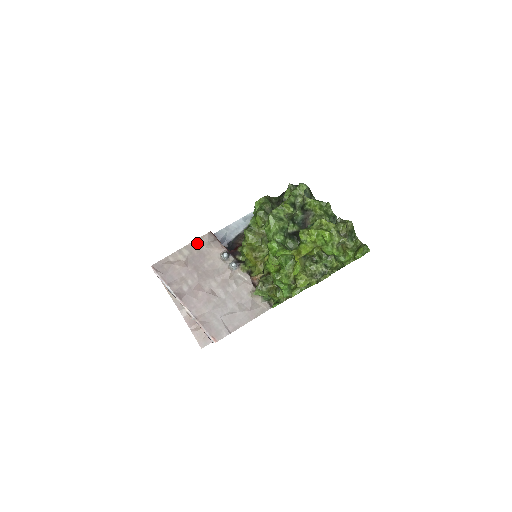
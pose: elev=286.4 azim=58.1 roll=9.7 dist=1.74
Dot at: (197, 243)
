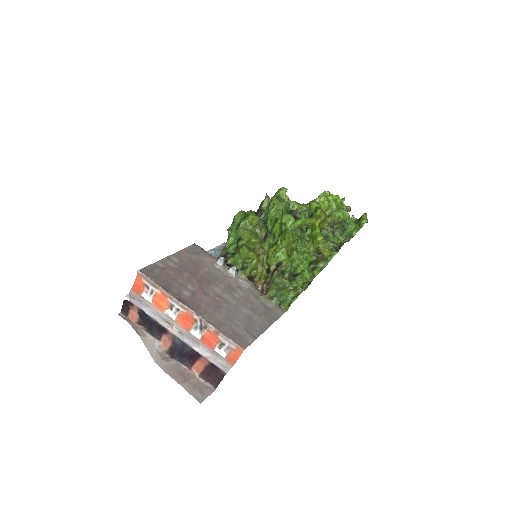
Dot at: (185, 252)
